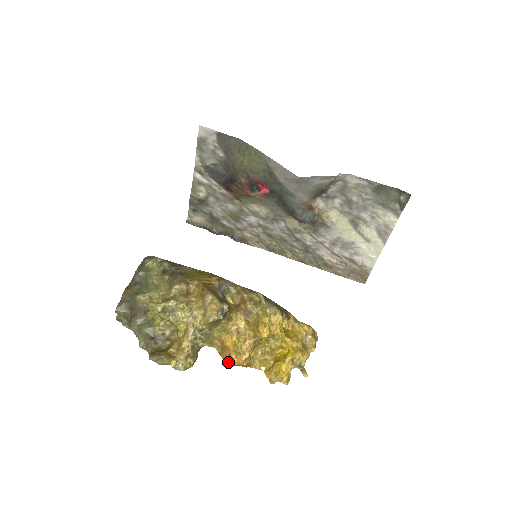
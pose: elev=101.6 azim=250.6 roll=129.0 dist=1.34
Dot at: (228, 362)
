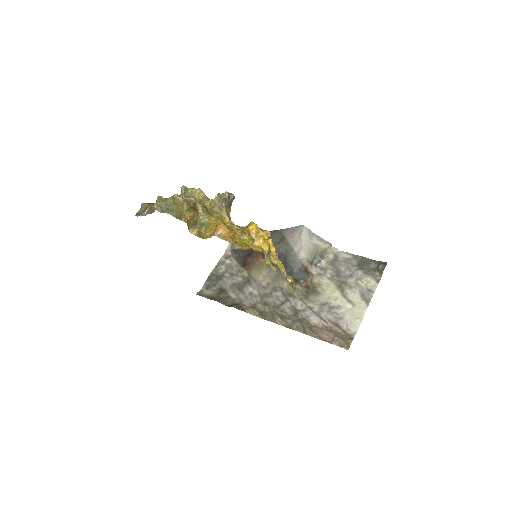
Dot at: (214, 232)
